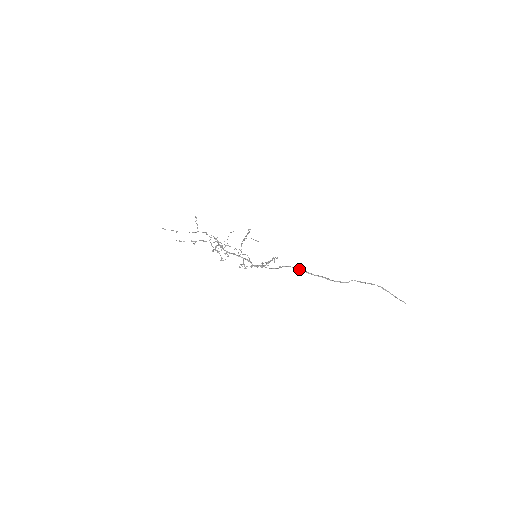
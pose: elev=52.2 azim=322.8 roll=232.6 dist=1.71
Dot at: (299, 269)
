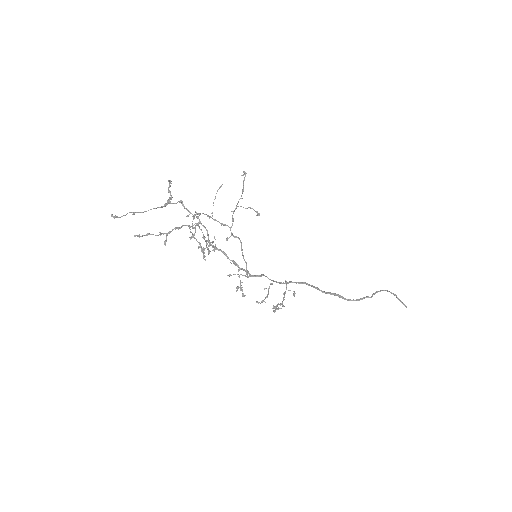
Dot at: (311, 286)
